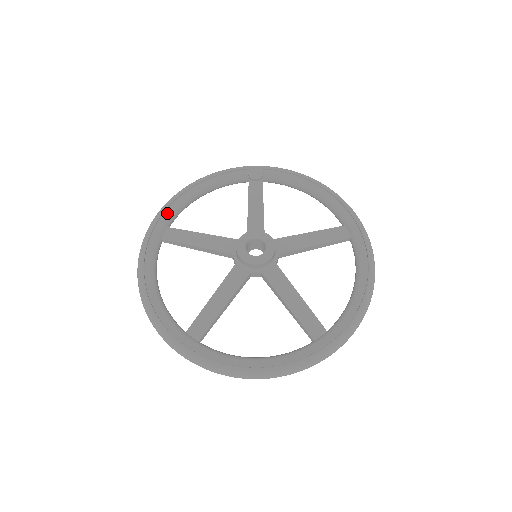
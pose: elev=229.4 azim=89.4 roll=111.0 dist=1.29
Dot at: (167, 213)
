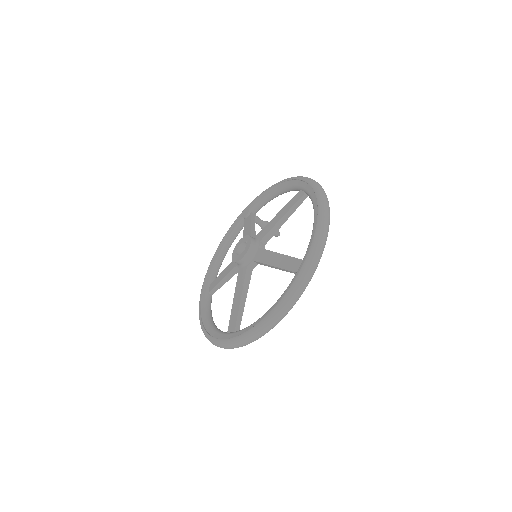
Dot at: (208, 277)
